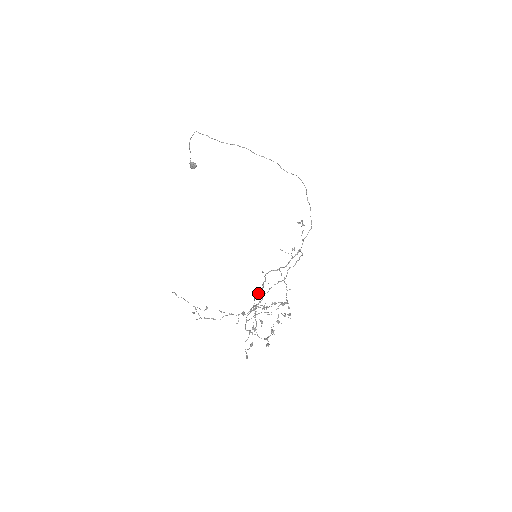
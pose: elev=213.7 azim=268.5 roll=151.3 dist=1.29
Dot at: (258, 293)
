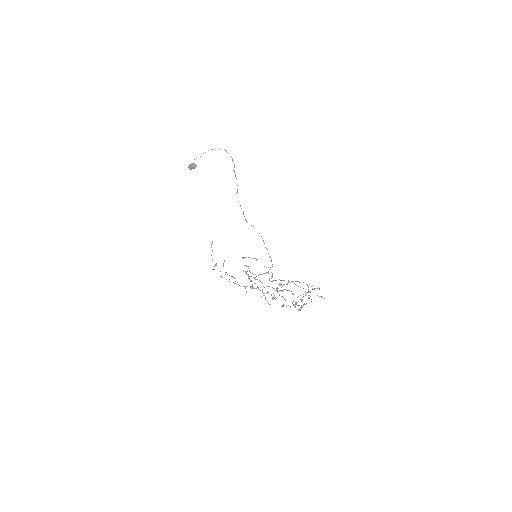
Dot at: (252, 281)
